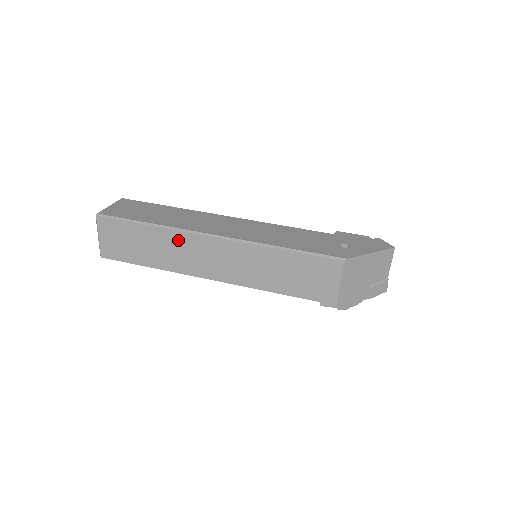
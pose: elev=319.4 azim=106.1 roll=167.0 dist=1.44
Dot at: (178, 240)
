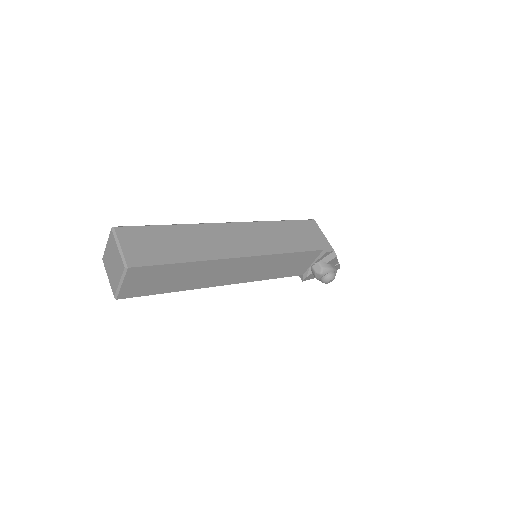
Dot at: (203, 231)
